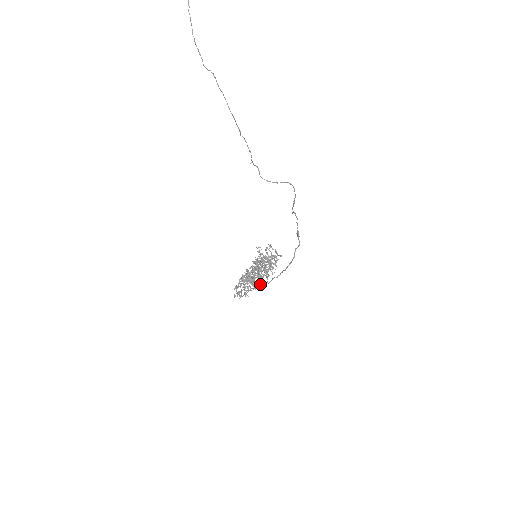
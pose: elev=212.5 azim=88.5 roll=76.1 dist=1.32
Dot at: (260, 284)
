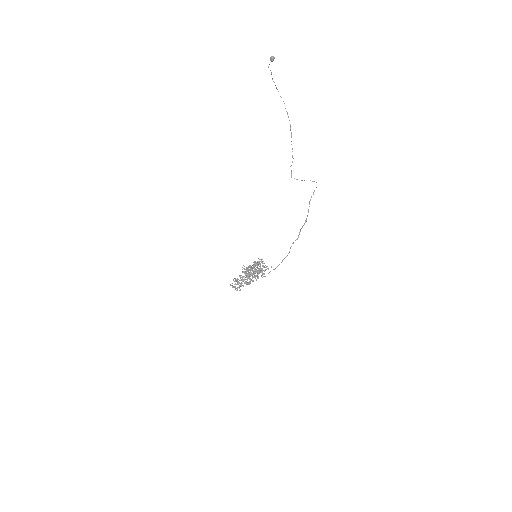
Dot at: (263, 273)
